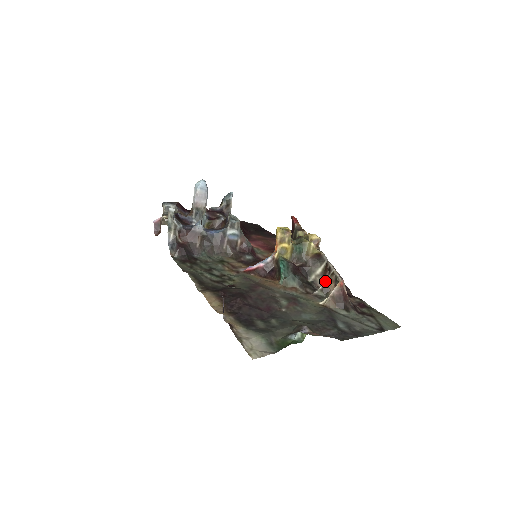
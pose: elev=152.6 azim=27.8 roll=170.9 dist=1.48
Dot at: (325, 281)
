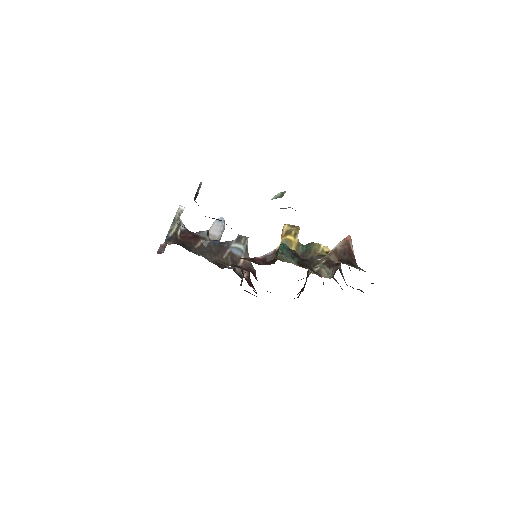
Dot at: occluded
